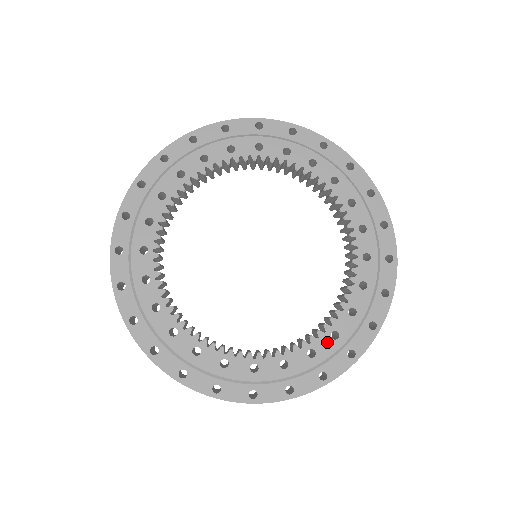
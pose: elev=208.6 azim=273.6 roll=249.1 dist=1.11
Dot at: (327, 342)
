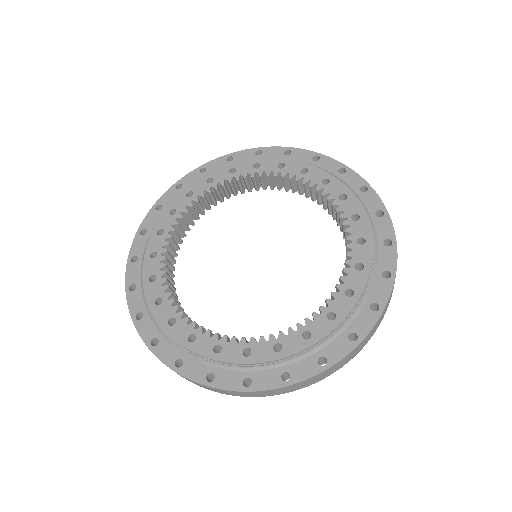
Dot at: (323, 323)
